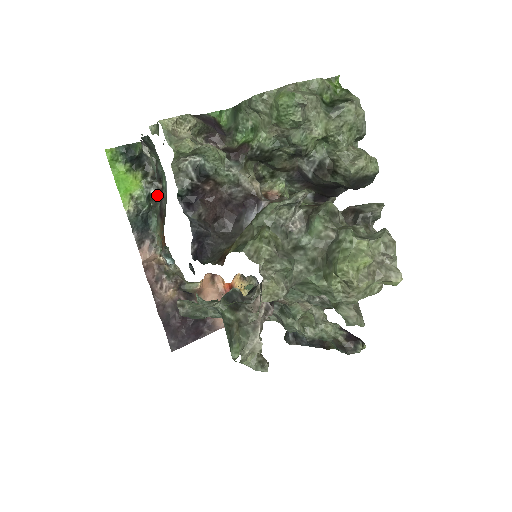
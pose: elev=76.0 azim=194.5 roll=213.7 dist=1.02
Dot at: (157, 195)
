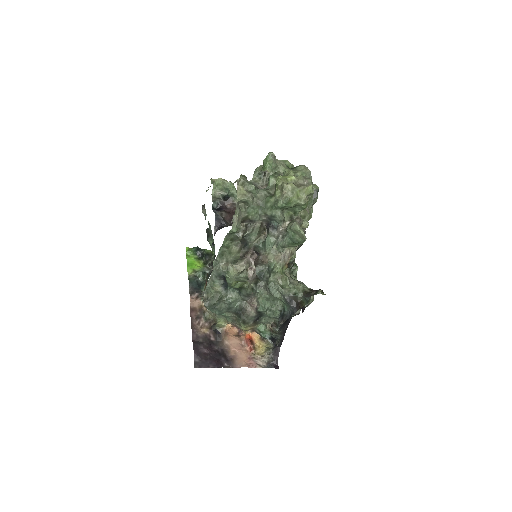
Dot at: occluded
